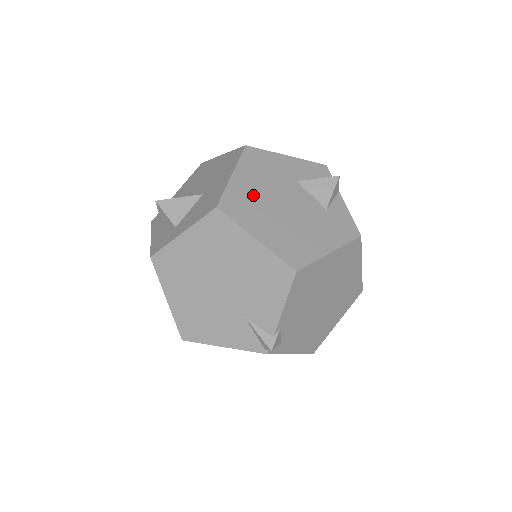
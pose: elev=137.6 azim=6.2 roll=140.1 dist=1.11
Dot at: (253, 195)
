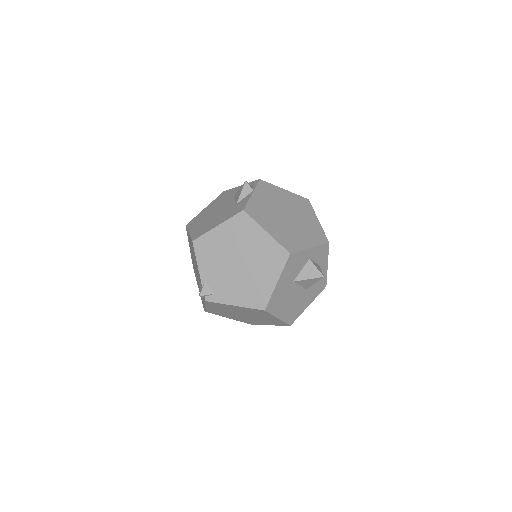
Dot at: (206, 213)
